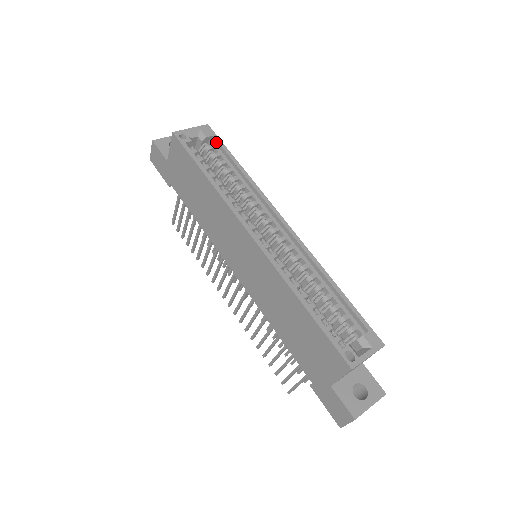
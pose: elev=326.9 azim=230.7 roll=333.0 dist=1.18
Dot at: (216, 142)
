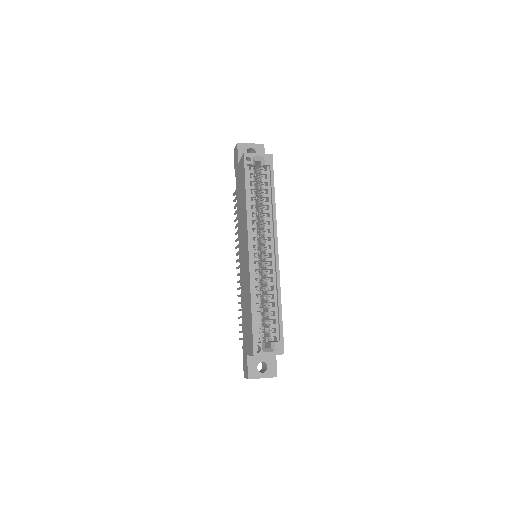
Dot at: (270, 170)
